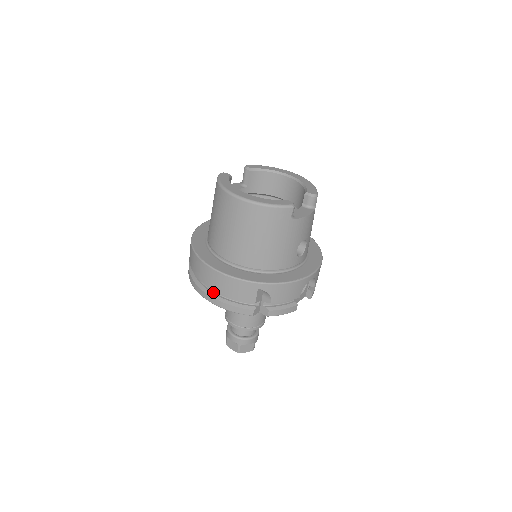
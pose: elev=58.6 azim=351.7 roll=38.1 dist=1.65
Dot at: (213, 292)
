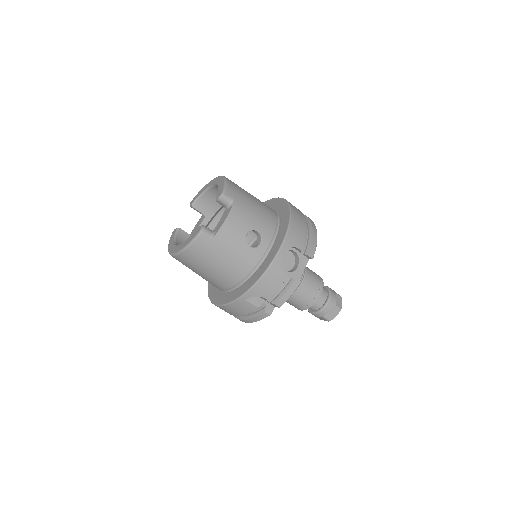
Dot at: occluded
